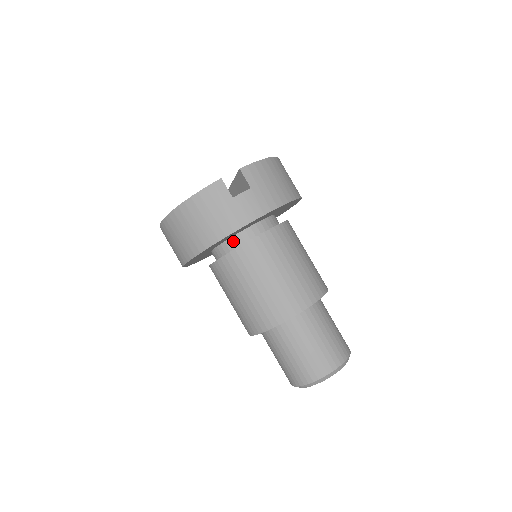
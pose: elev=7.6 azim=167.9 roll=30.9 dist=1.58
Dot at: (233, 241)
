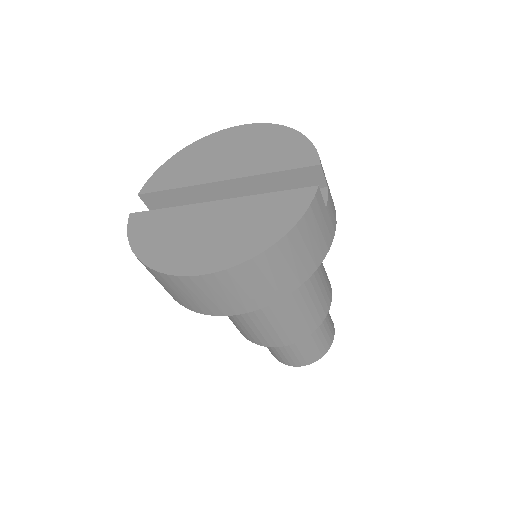
Dot at: occluded
